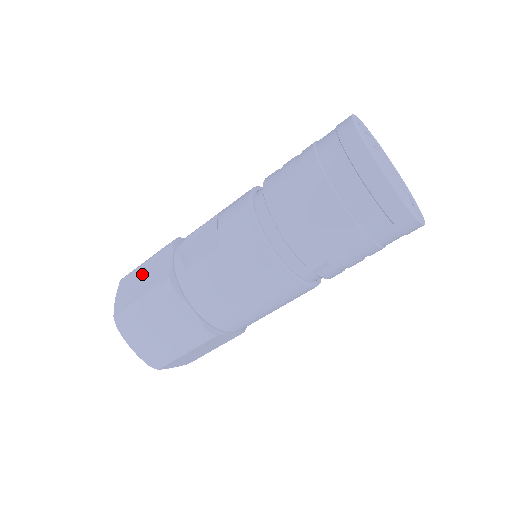
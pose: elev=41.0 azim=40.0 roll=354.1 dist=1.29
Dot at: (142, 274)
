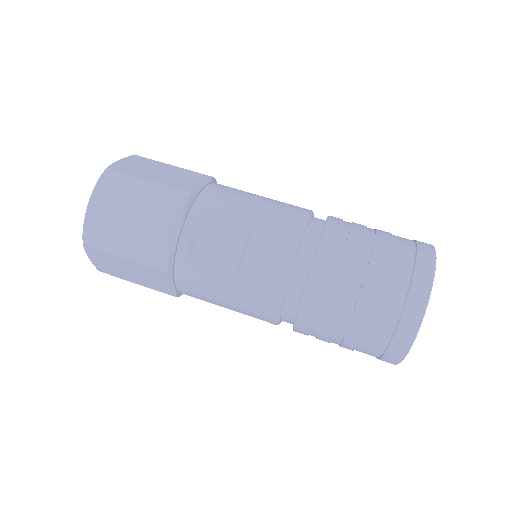
Dot at: (134, 209)
